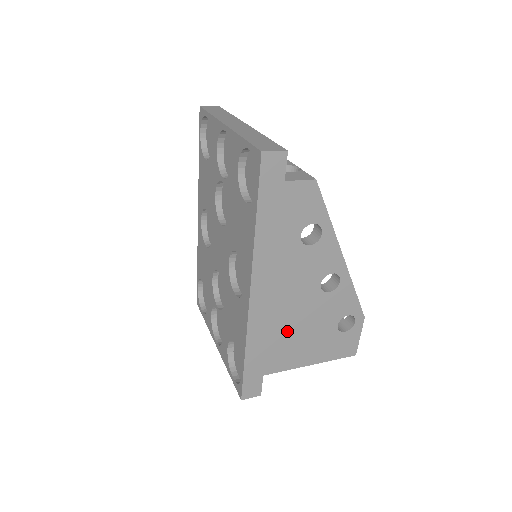
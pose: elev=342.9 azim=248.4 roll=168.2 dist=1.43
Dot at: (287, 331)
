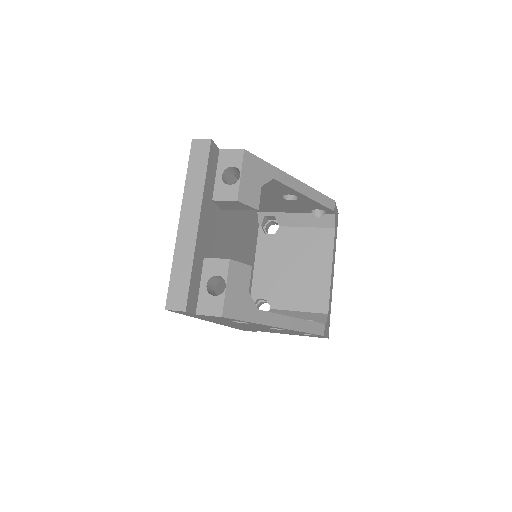
Dot at: occluded
